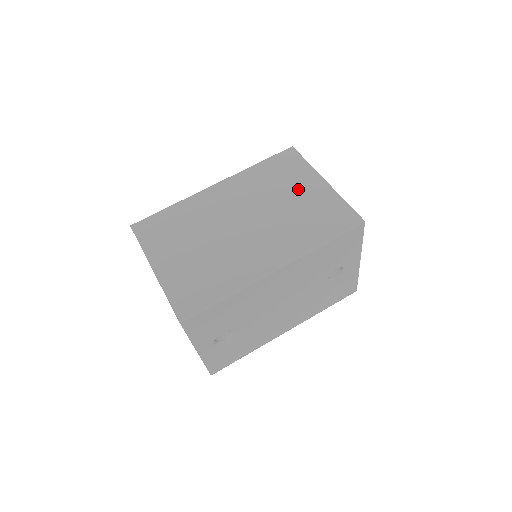
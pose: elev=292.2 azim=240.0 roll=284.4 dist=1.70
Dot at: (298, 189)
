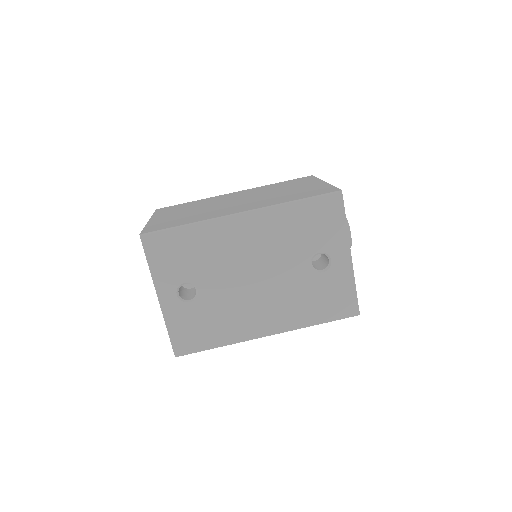
Dot at: (298, 186)
